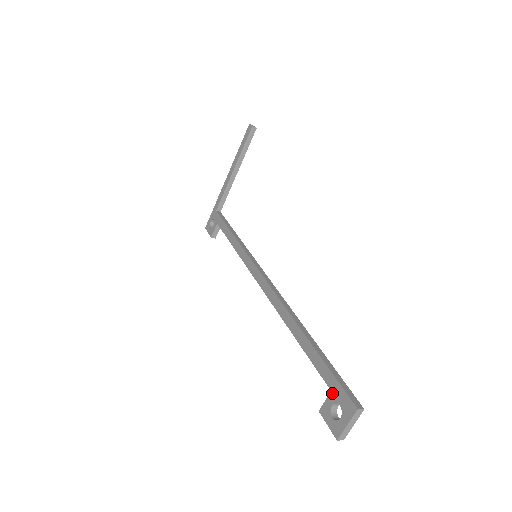
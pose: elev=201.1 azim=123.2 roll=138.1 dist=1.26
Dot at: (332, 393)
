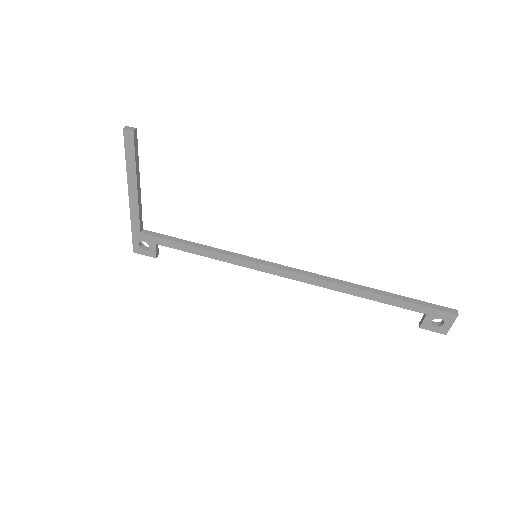
Dot at: (428, 315)
